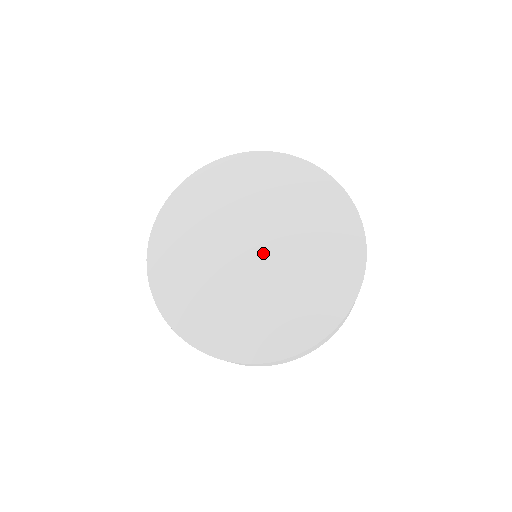
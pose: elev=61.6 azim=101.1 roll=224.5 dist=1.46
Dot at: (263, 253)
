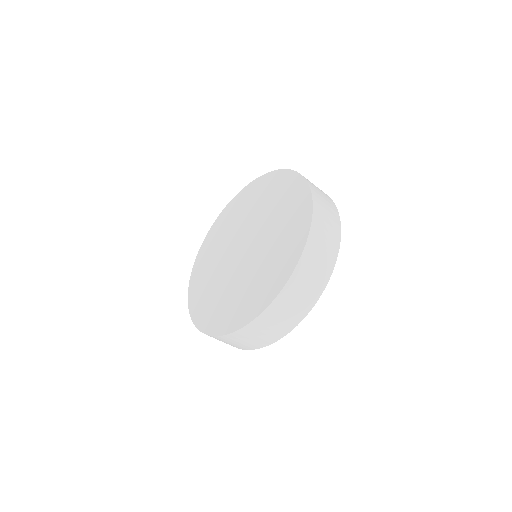
Dot at: (247, 250)
